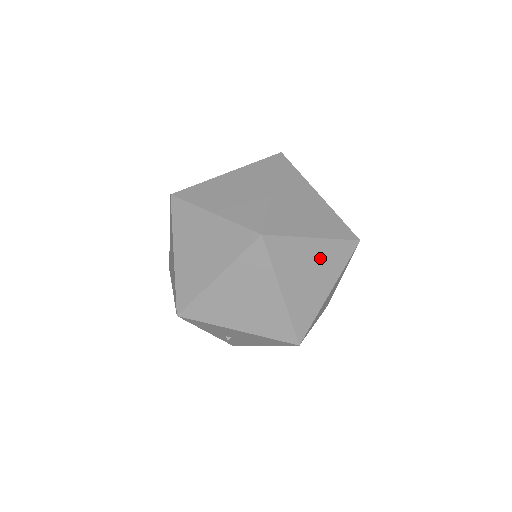
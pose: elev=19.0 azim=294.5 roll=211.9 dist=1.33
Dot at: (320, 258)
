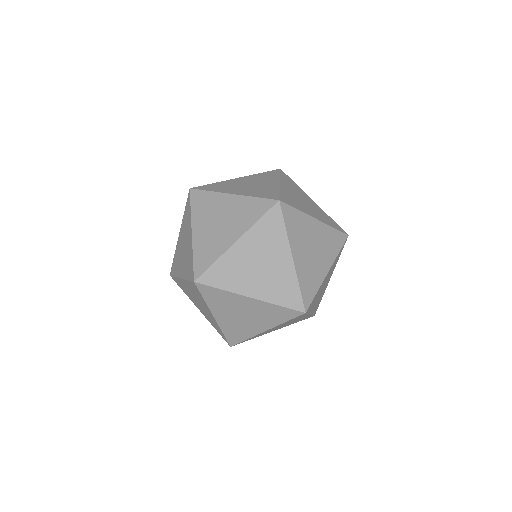
Dot at: (314, 207)
